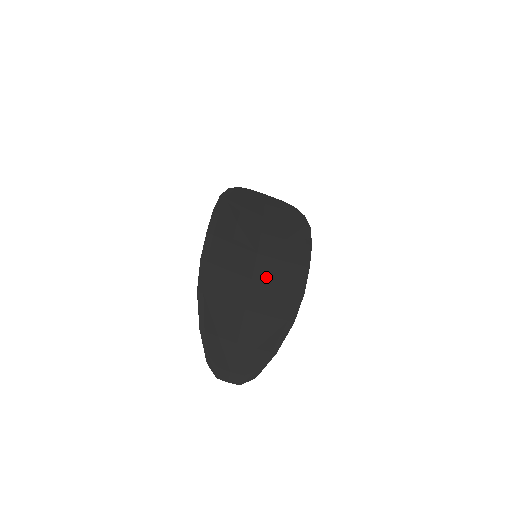
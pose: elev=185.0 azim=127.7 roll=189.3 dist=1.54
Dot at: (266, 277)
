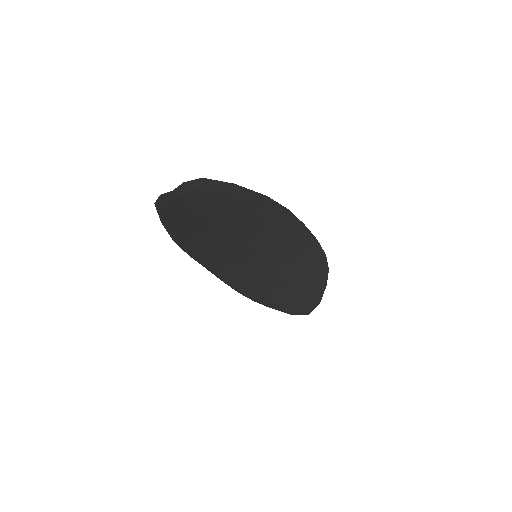
Dot at: (254, 235)
